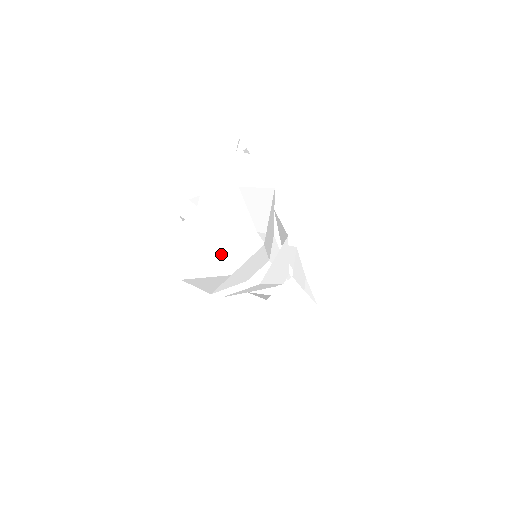
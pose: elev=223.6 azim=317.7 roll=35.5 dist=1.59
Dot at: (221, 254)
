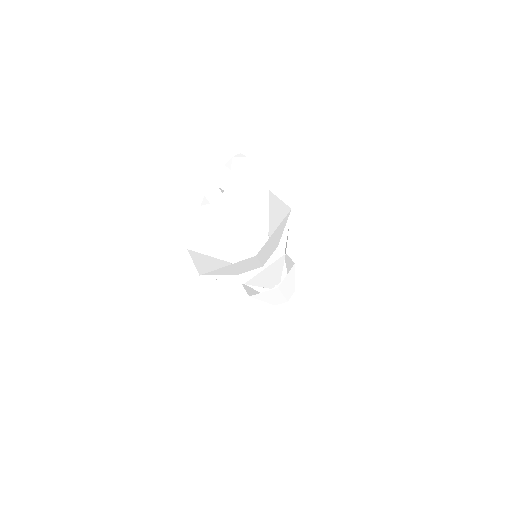
Dot at: (220, 263)
